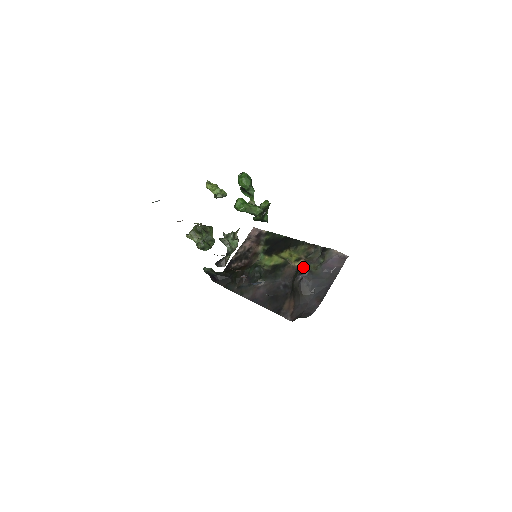
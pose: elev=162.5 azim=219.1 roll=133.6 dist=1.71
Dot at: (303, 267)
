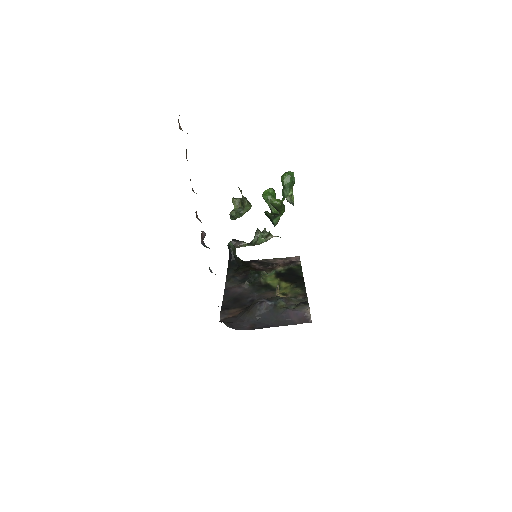
Dot at: (276, 298)
